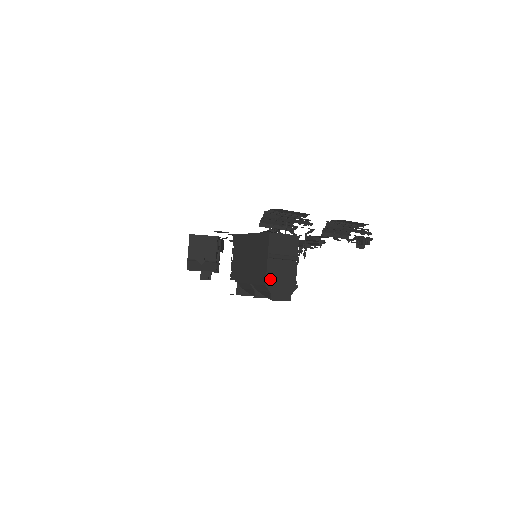
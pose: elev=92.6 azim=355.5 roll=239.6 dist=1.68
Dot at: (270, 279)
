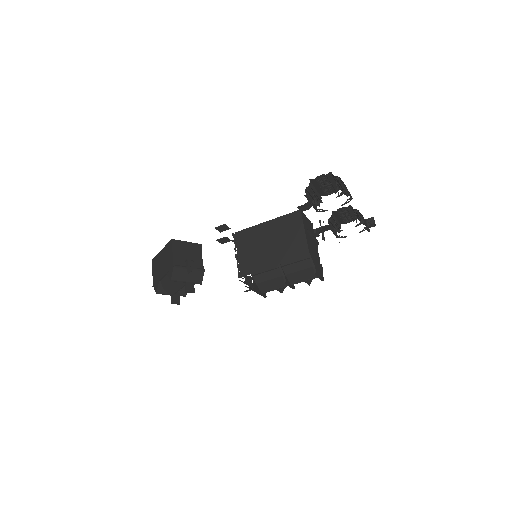
Dot at: (310, 253)
